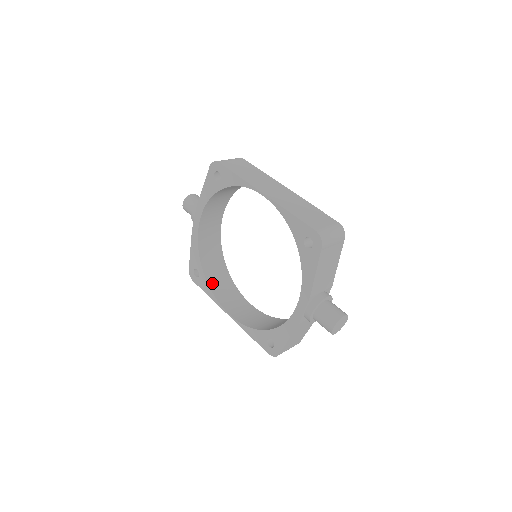
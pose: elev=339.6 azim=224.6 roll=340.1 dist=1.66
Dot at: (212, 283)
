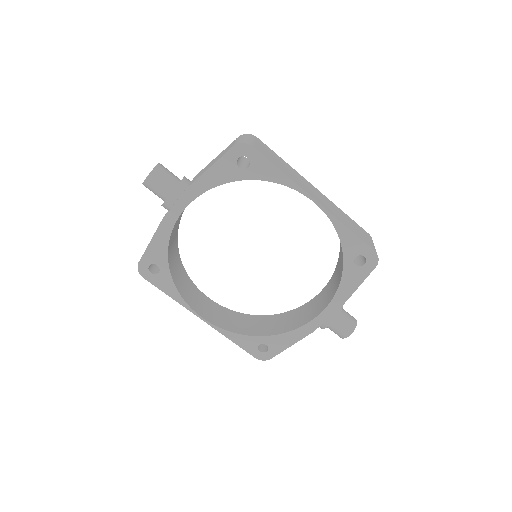
Dot at: (176, 281)
